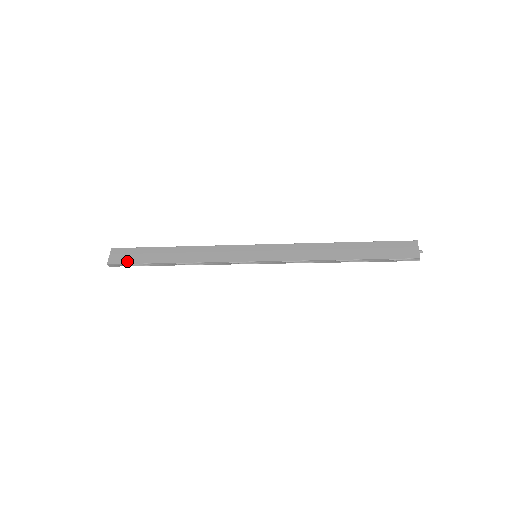
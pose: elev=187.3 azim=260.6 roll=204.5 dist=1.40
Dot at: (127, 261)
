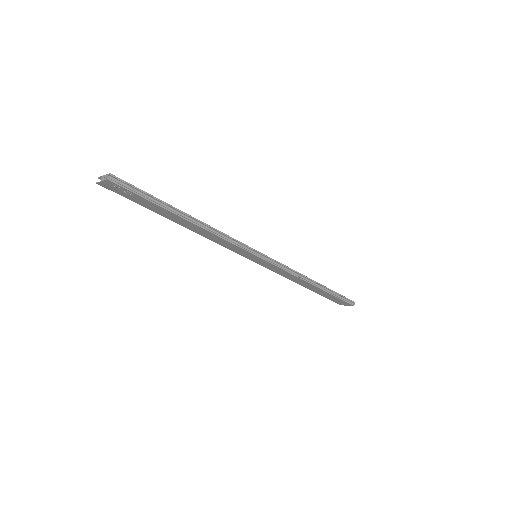
Dot at: (135, 187)
